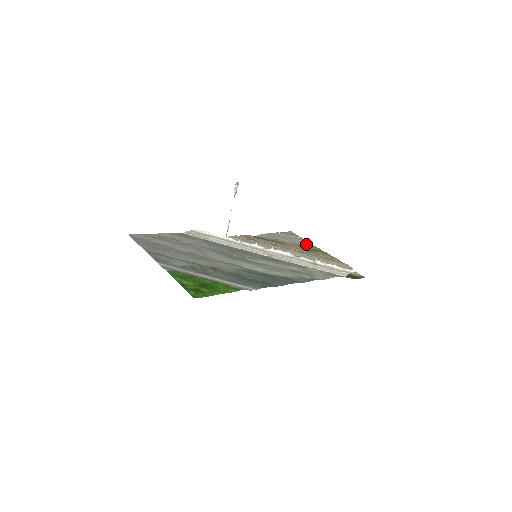
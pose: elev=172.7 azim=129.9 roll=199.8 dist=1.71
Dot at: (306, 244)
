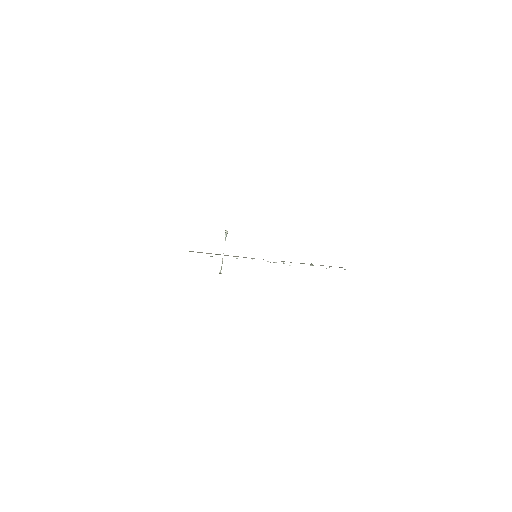
Dot at: occluded
